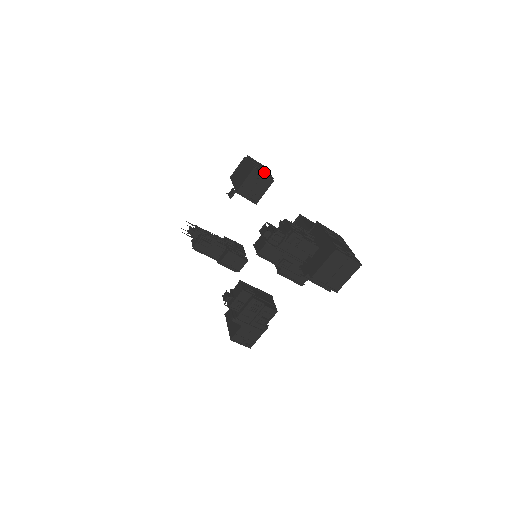
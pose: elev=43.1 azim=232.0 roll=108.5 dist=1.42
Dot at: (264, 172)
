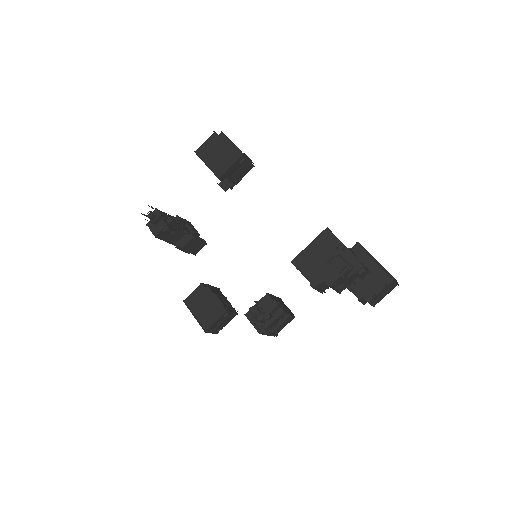
Dot at: (249, 158)
